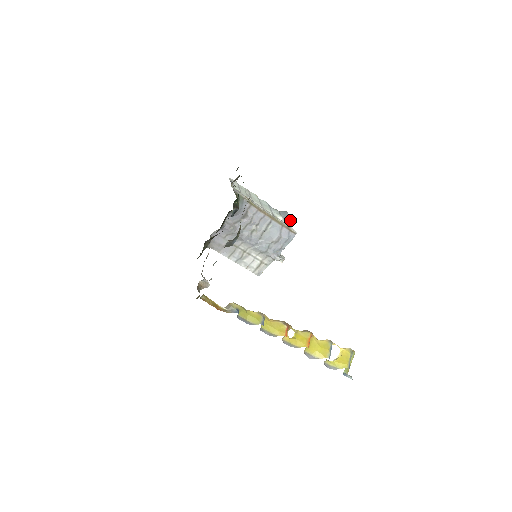
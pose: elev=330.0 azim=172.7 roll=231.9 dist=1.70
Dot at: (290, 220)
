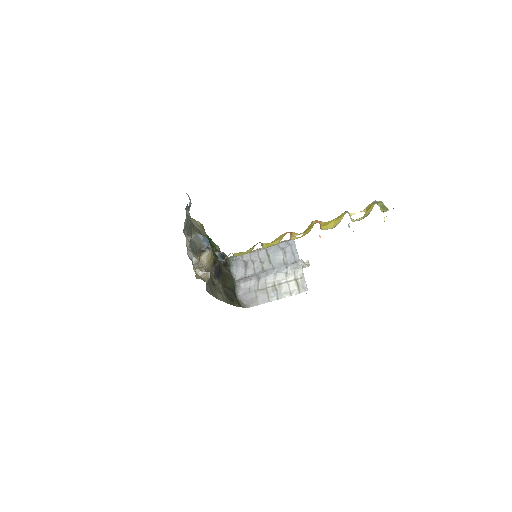
Dot at: occluded
